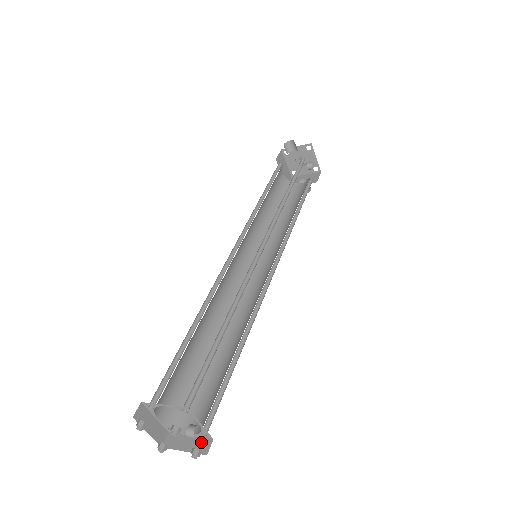
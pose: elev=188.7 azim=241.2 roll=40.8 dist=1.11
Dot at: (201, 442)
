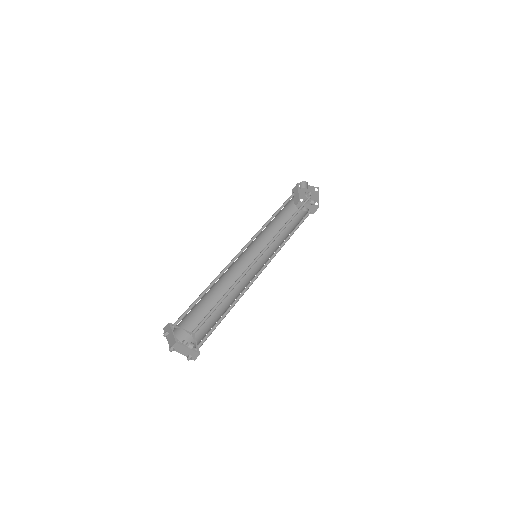
Dot at: (193, 353)
